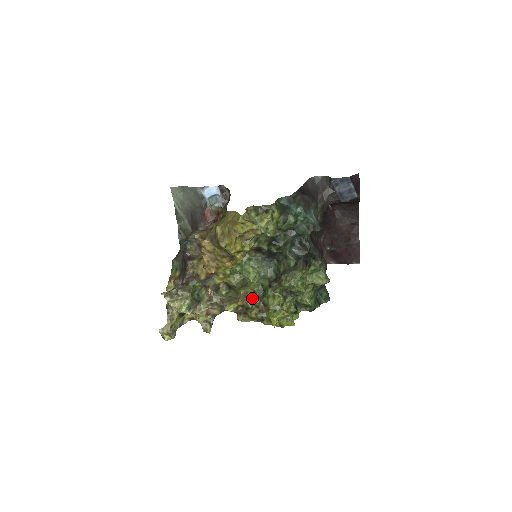
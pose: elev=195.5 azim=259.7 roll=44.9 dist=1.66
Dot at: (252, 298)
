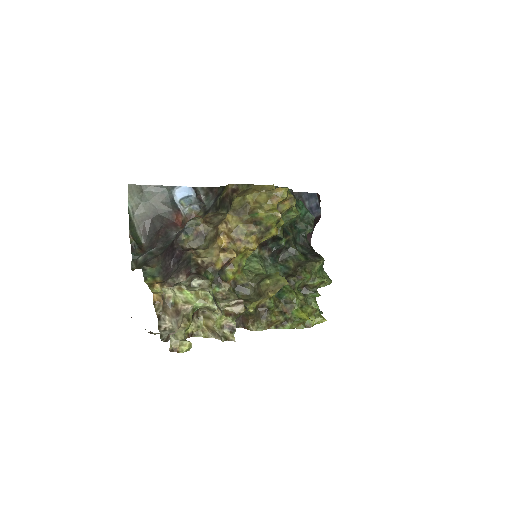
Dot at: occluded
